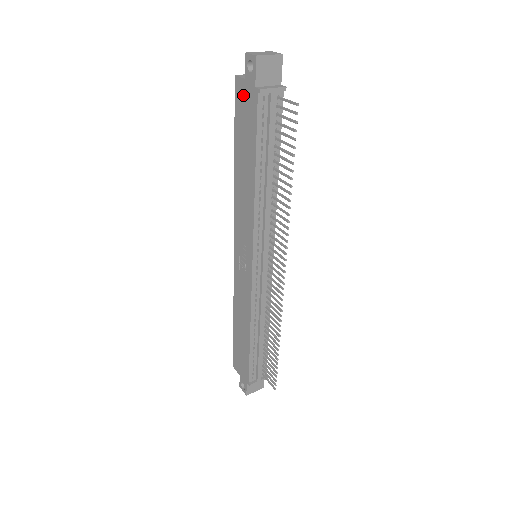
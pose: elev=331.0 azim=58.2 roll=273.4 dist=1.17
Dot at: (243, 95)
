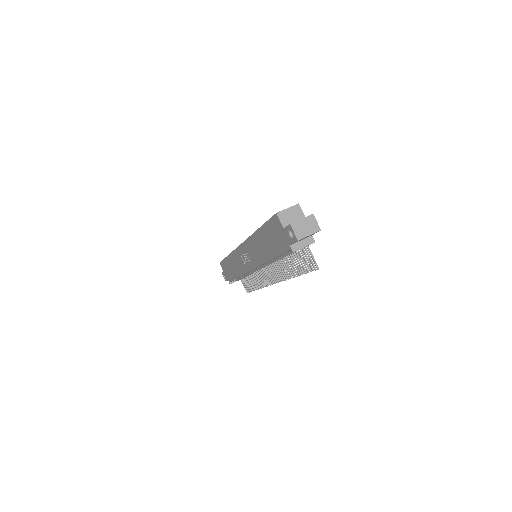
Dot at: (279, 230)
